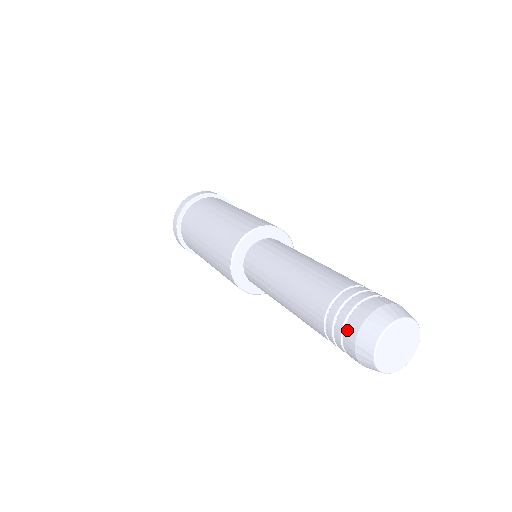
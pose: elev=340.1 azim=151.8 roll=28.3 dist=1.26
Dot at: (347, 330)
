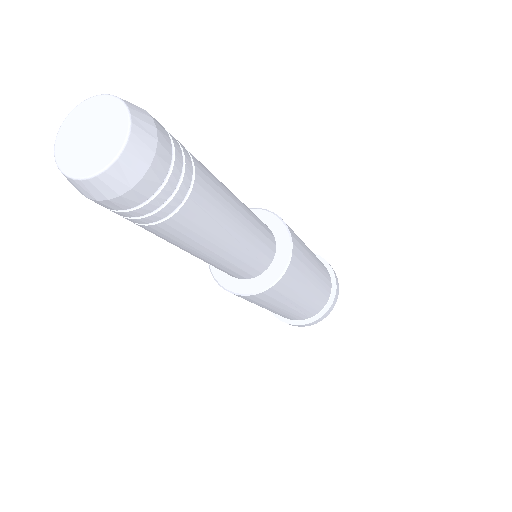
Dot at: occluded
